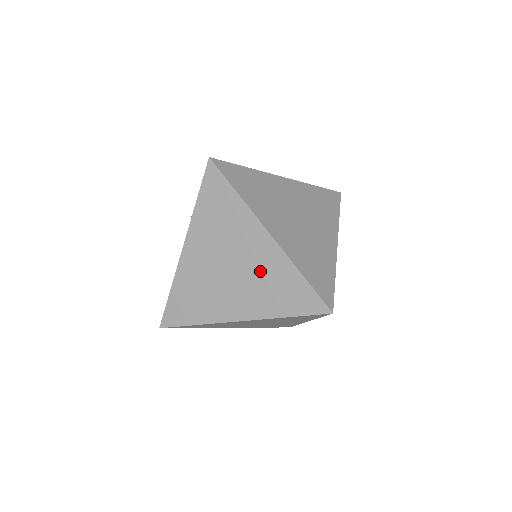
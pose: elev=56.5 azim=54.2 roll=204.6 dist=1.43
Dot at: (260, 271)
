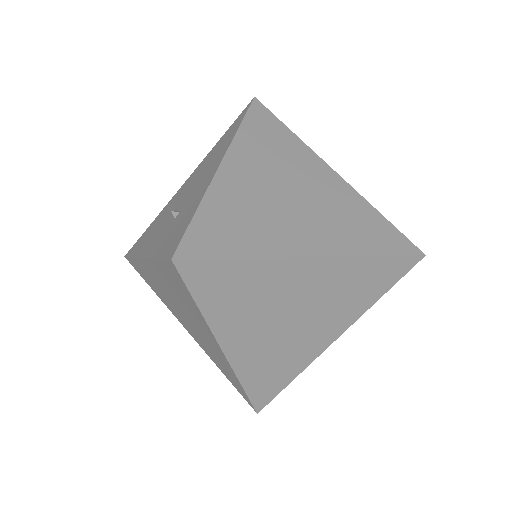
Dot at: (209, 345)
